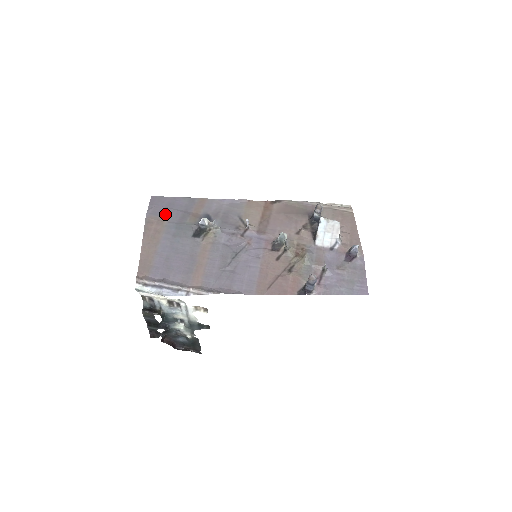
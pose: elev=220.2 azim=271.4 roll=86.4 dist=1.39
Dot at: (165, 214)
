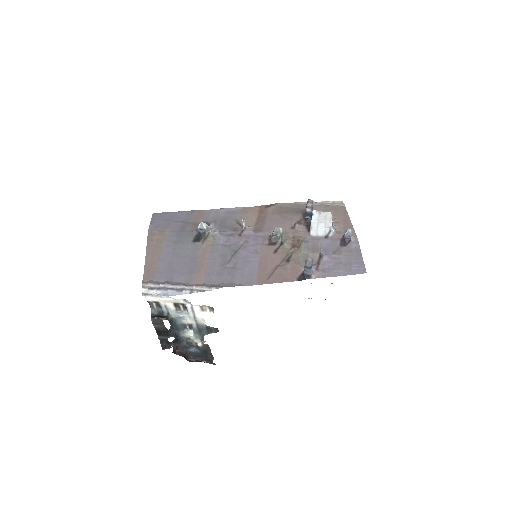
Dot at: (166, 226)
